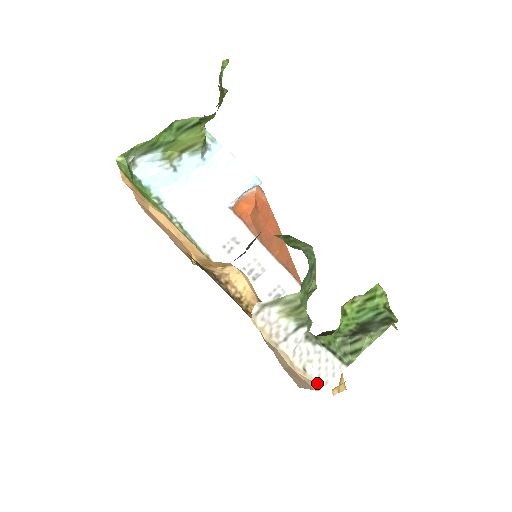
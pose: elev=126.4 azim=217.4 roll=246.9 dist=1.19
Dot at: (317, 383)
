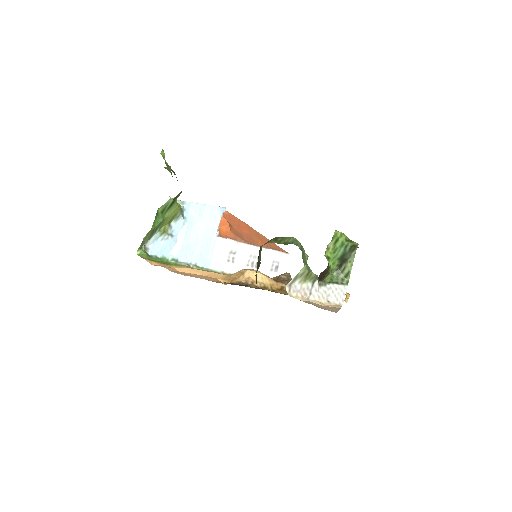
Dot at: (339, 304)
